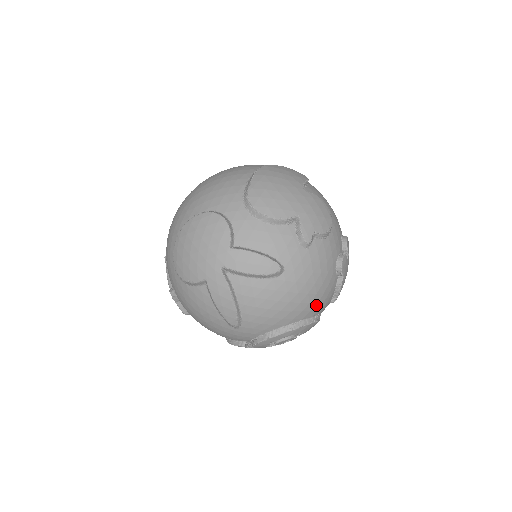
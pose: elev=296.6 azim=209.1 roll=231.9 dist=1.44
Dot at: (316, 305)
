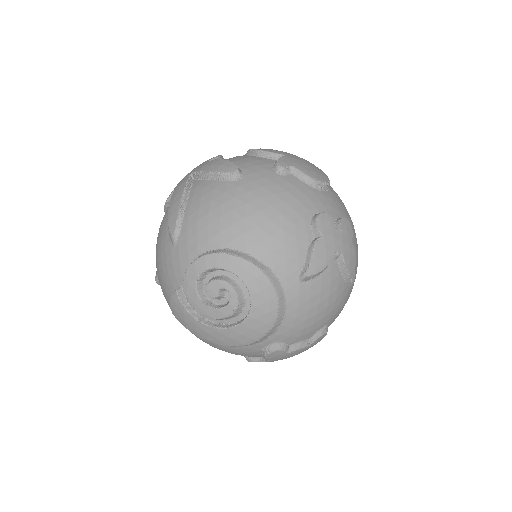
Dot at: (268, 240)
